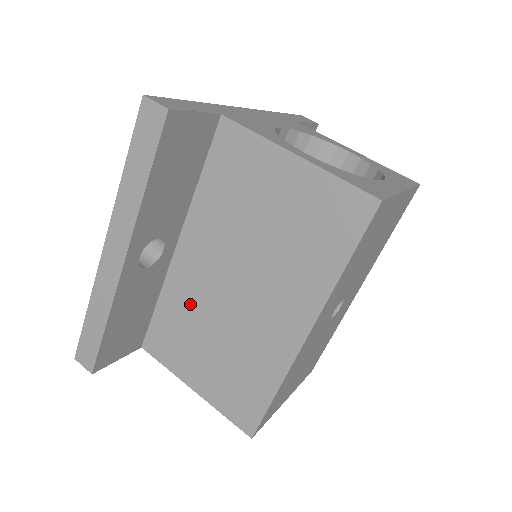
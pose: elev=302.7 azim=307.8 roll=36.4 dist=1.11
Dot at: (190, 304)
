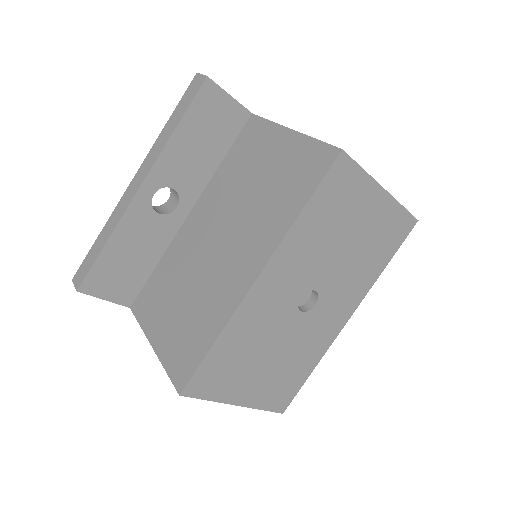
Dot at: (180, 261)
